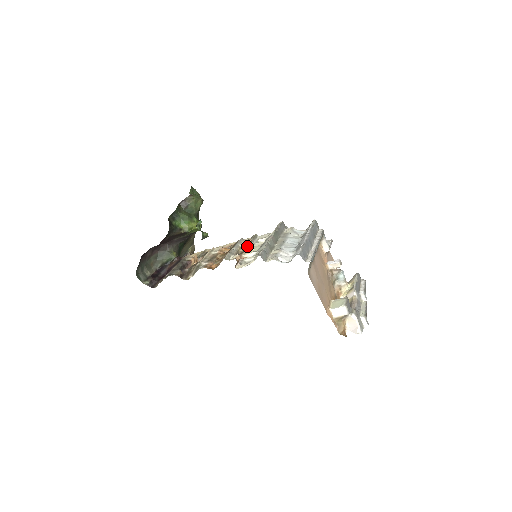
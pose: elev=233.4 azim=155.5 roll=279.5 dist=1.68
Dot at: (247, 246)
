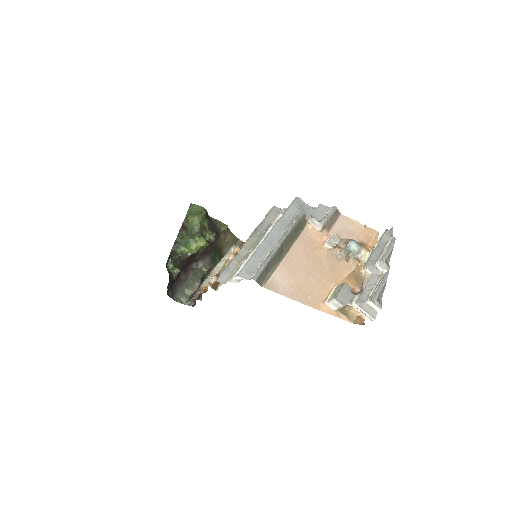
Dot at: (232, 257)
